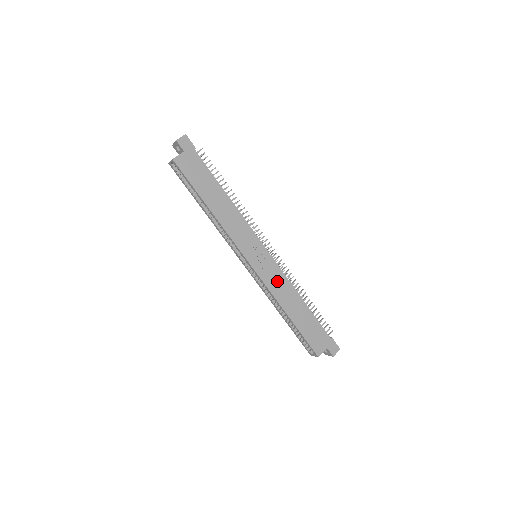
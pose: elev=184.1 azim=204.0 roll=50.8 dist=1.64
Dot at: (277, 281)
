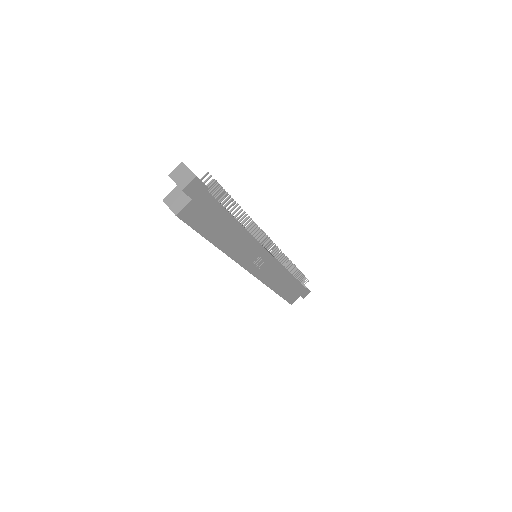
Dot at: (273, 273)
